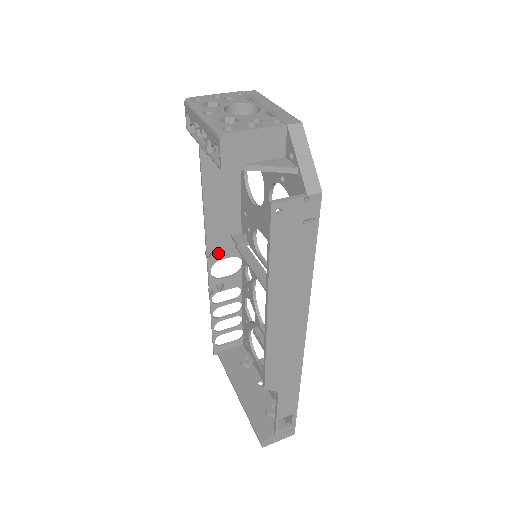
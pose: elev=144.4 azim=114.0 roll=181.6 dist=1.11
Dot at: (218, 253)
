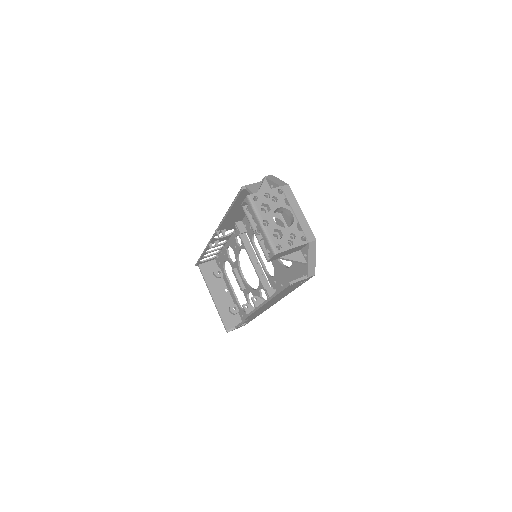
Dot at: (224, 231)
